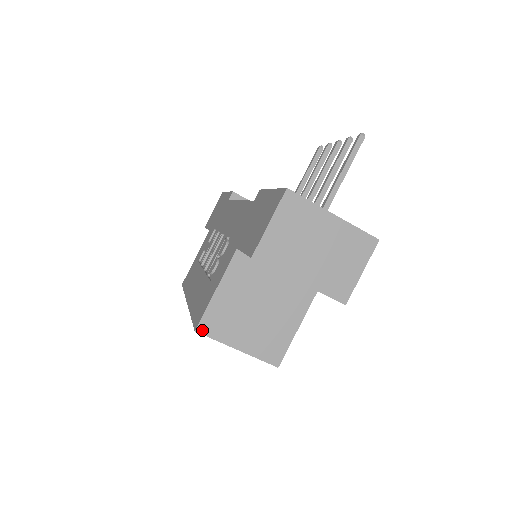
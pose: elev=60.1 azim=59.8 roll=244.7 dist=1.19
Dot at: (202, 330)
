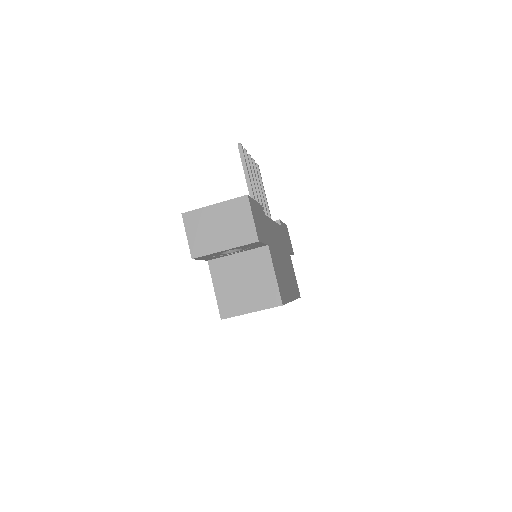
Dot at: (224, 316)
